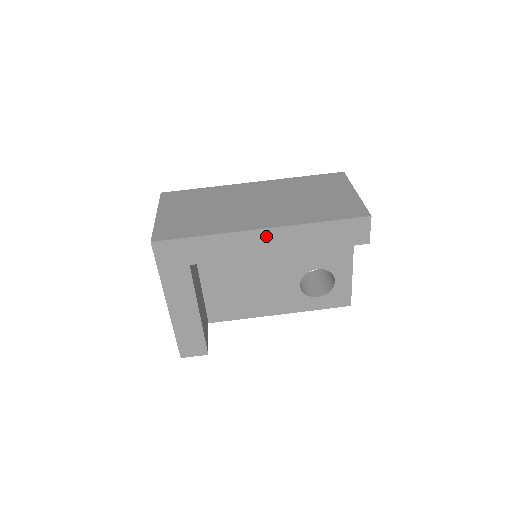
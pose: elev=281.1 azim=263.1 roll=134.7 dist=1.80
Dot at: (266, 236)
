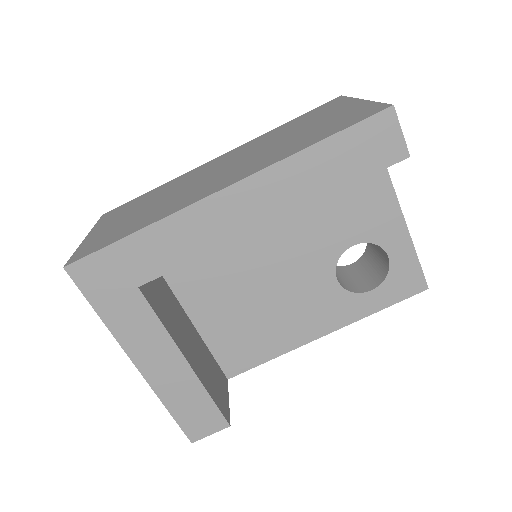
Dot at: (235, 199)
